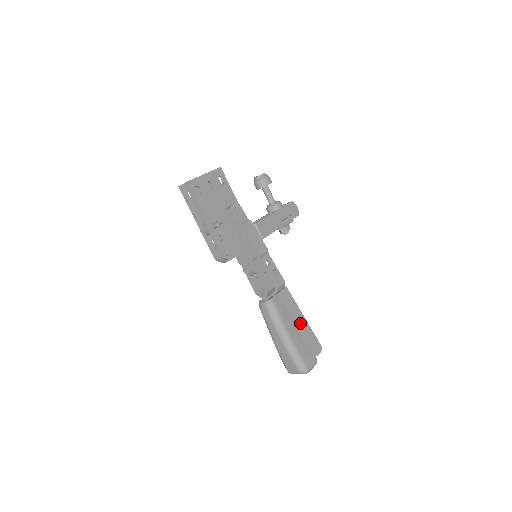
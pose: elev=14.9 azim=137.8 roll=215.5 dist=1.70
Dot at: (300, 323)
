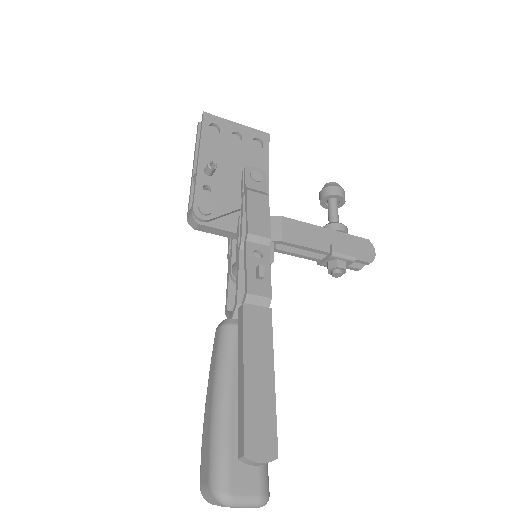
Dot at: (257, 376)
